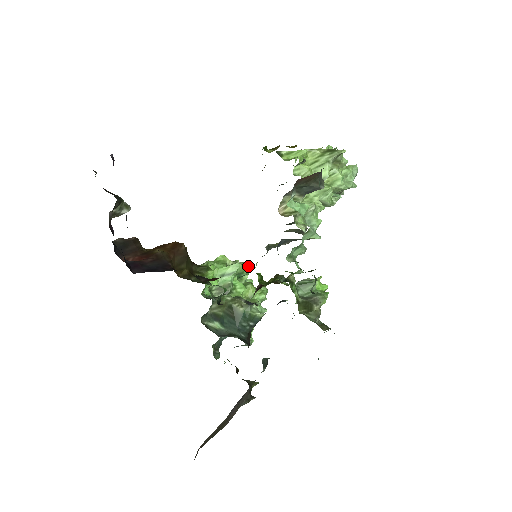
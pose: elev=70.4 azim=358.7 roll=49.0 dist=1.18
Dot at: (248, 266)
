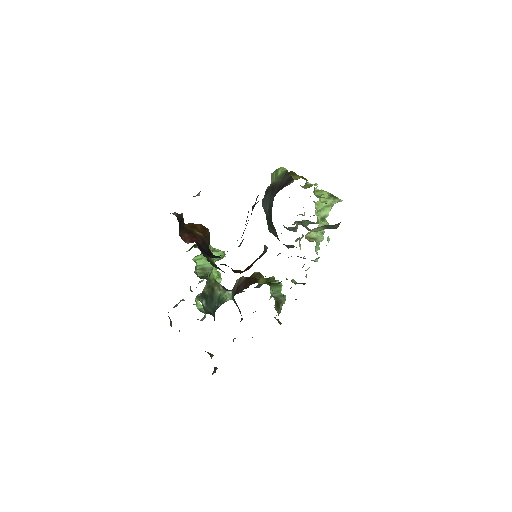
Dot at: occluded
